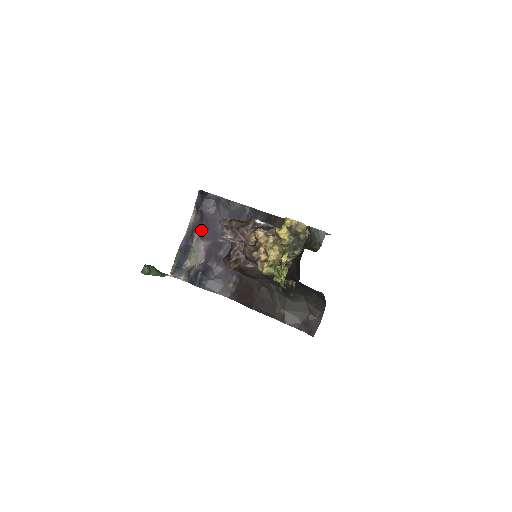
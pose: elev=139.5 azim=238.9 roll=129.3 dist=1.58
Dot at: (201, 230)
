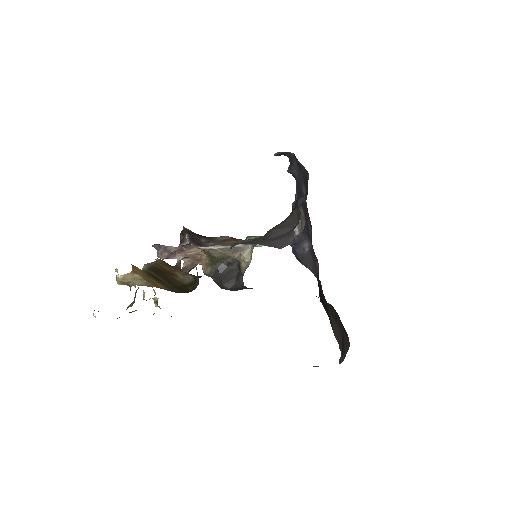
Dot at: (298, 194)
